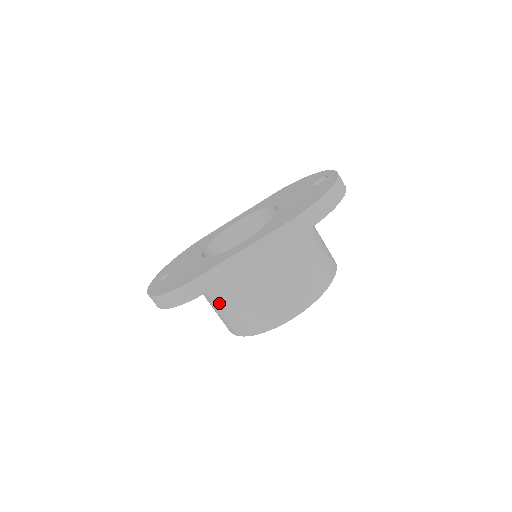
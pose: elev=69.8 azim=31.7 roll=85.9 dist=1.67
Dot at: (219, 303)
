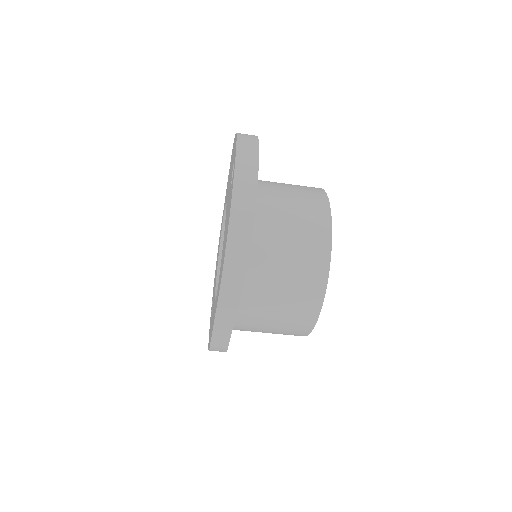
Dot at: occluded
